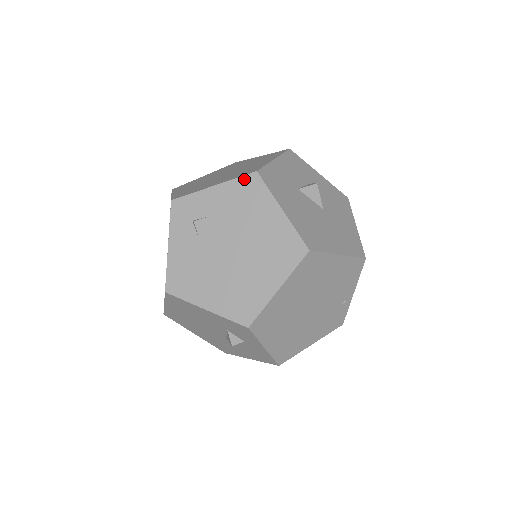
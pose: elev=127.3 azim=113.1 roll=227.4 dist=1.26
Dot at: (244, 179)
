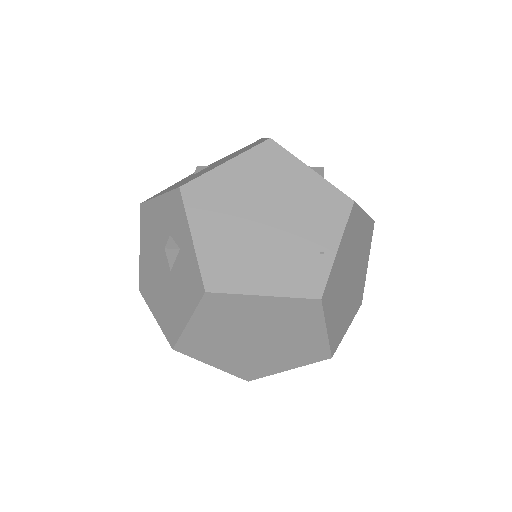
Dot at: occluded
